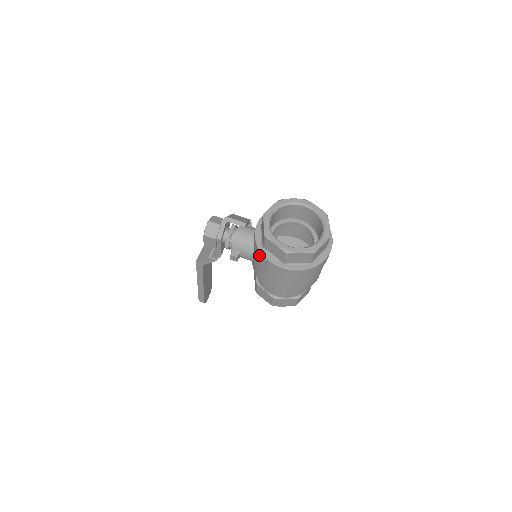
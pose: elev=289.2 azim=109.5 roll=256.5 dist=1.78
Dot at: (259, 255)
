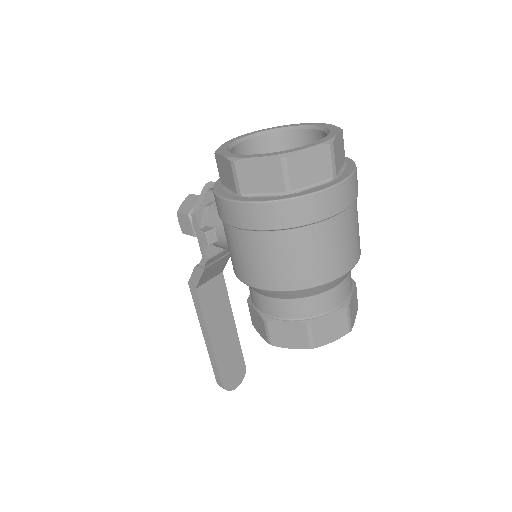
Dot at: (215, 201)
